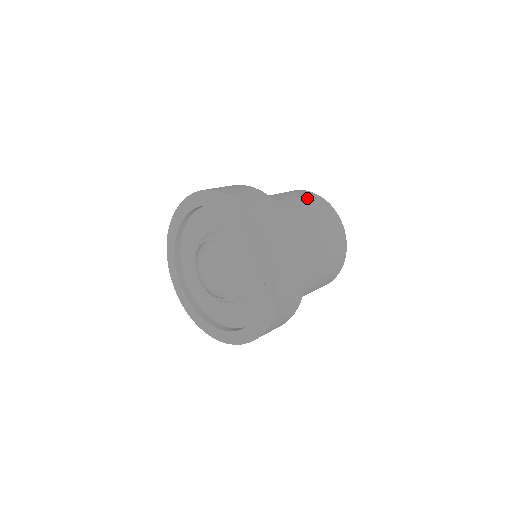
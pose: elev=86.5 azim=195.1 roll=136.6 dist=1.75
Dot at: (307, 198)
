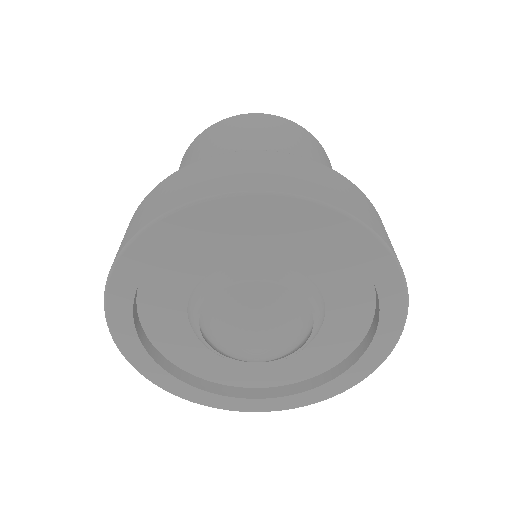
Dot at: (242, 126)
